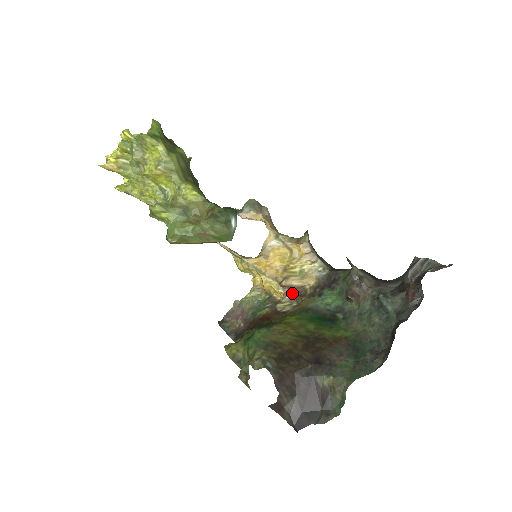
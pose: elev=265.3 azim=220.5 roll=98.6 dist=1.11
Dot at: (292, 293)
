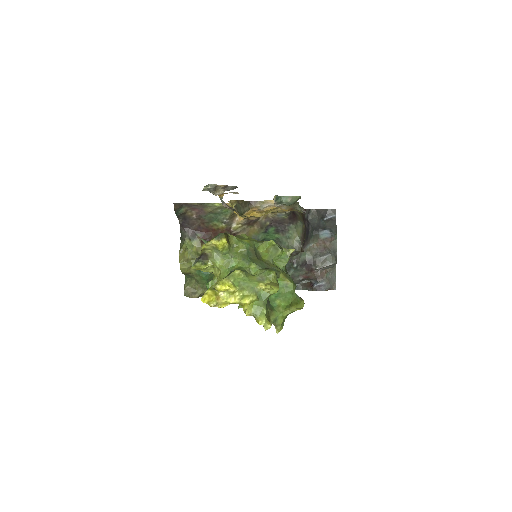
Dot at: (250, 220)
